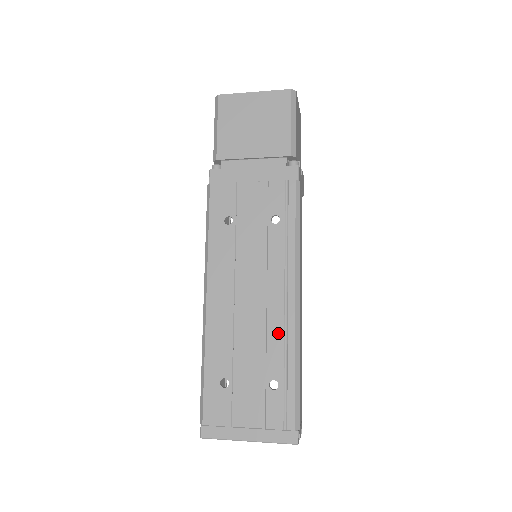
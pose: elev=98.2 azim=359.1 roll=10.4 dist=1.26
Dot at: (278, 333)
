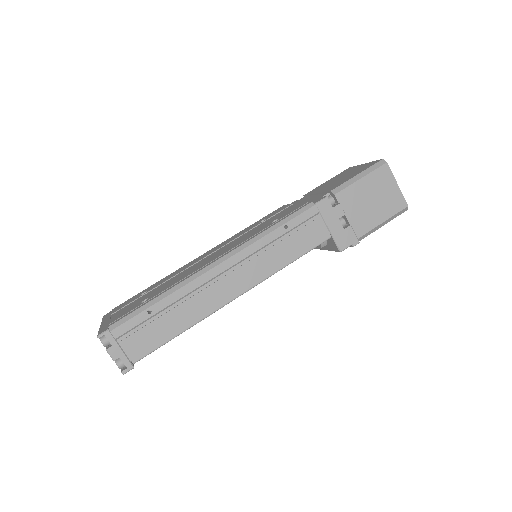
Dot at: (186, 276)
